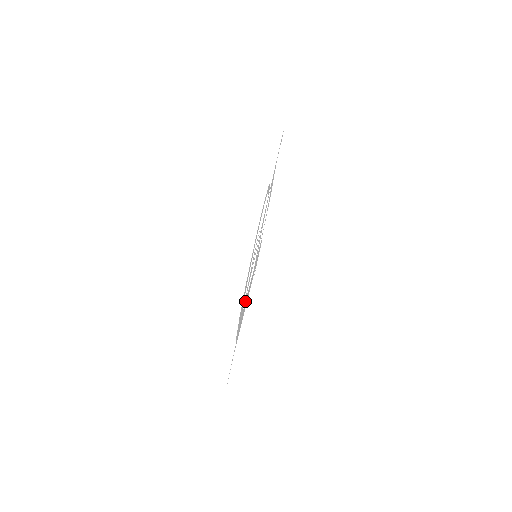
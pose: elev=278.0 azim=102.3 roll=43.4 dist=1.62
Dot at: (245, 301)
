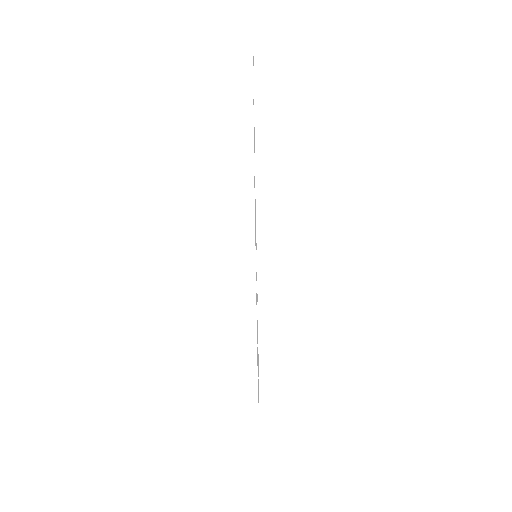
Dot at: occluded
